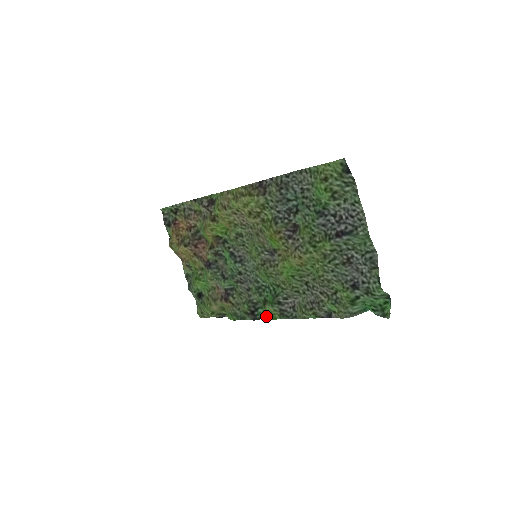
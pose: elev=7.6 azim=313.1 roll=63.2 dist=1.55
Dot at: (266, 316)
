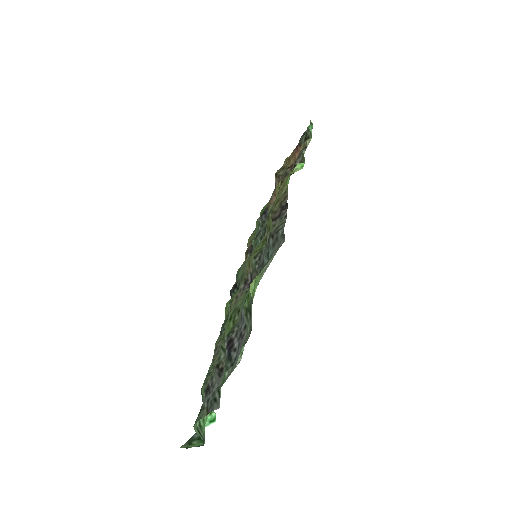
Dot at: occluded
